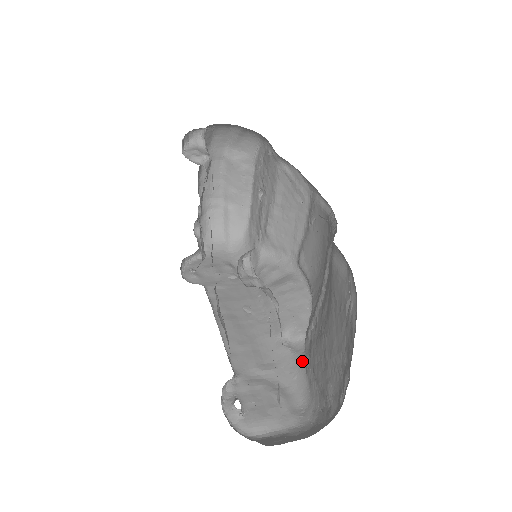
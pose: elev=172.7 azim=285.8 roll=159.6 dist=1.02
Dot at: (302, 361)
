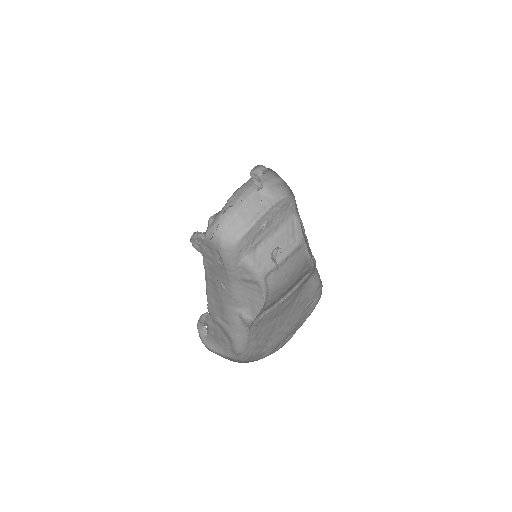
Dot at: (247, 329)
